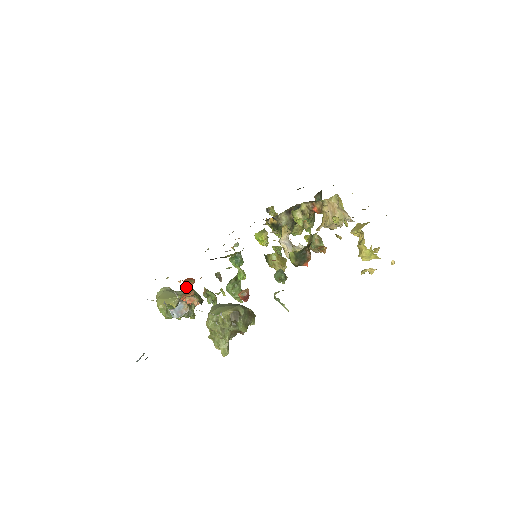
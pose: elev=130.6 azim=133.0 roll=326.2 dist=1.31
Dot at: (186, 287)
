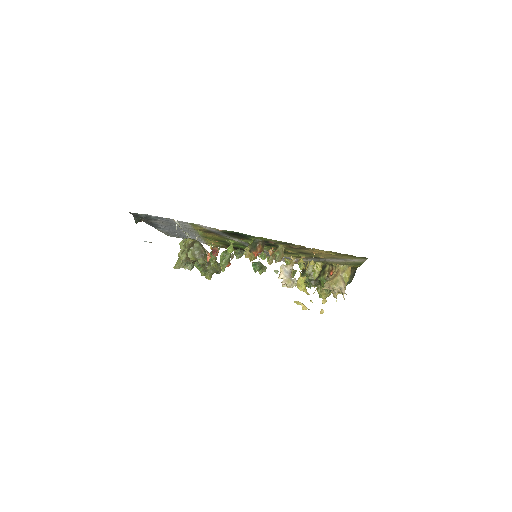
Dot at: occluded
